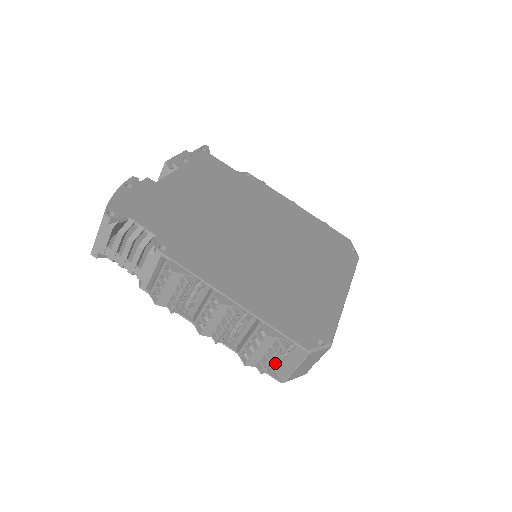
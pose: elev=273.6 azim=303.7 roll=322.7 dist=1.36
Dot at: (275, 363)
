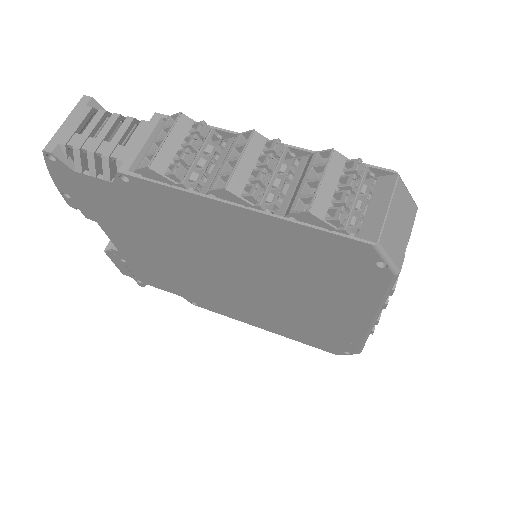
Dot at: (352, 223)
